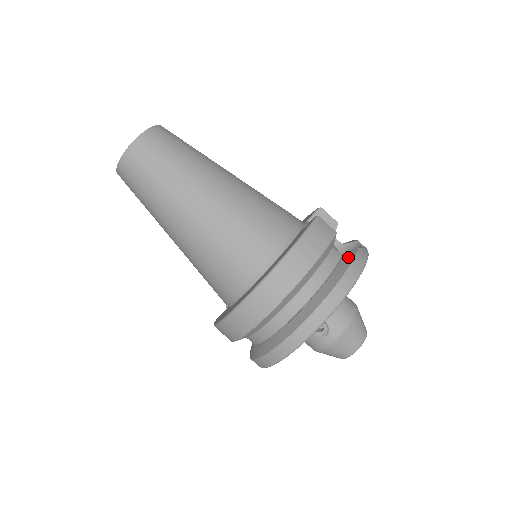
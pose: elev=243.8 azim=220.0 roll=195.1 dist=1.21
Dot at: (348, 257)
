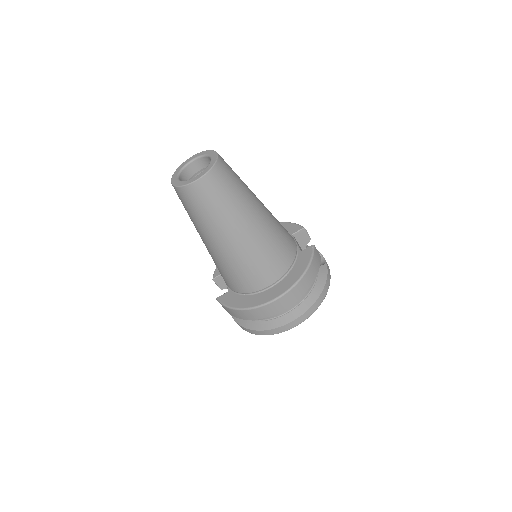
Dot at: (323, 272)
